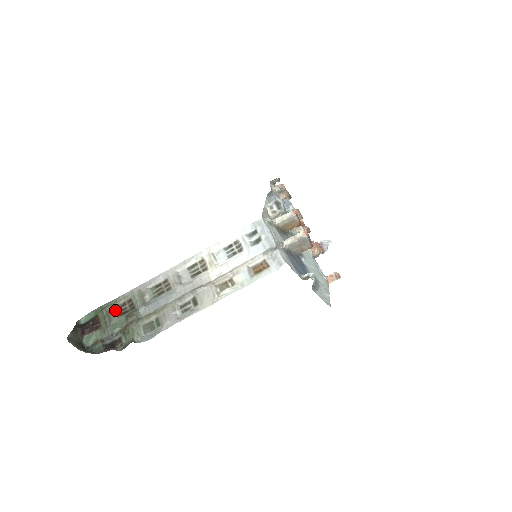
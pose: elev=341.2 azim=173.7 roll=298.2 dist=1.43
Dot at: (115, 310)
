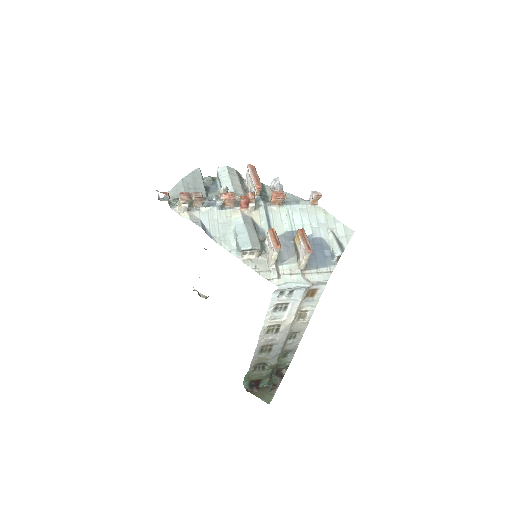
Dot at: (255, 371)
